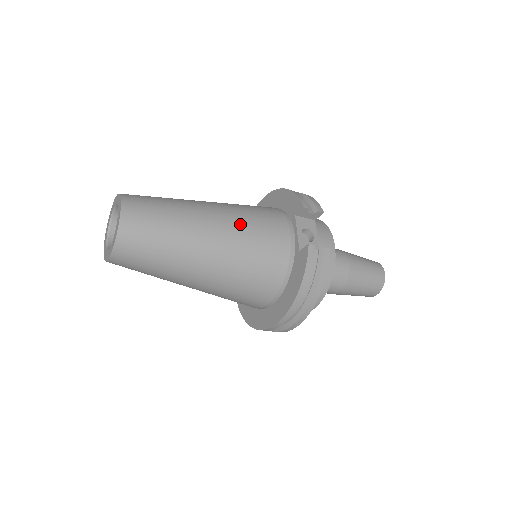
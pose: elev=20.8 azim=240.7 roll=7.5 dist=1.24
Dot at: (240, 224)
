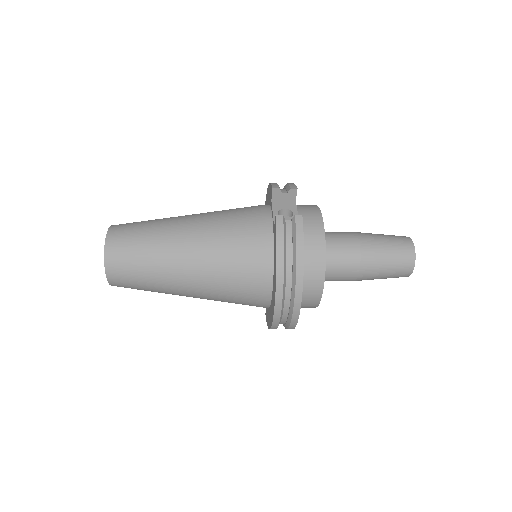
Dot at: (215, 220)
